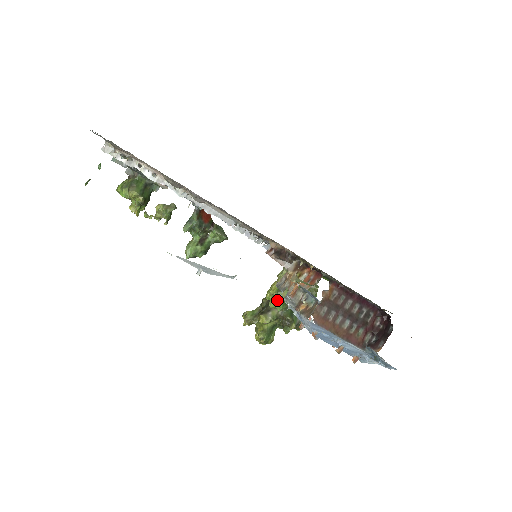
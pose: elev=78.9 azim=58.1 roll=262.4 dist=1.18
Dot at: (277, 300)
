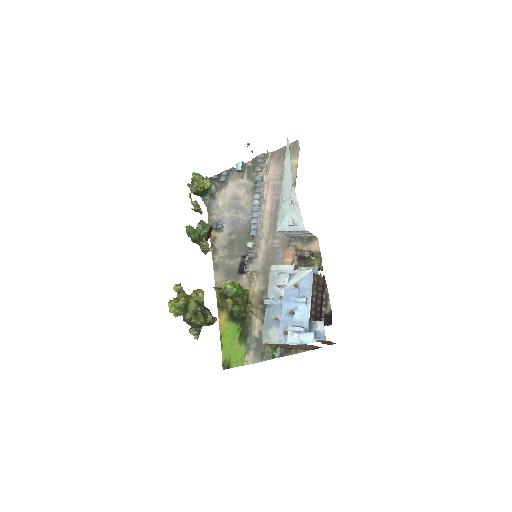
Dot at: (235, 286)
